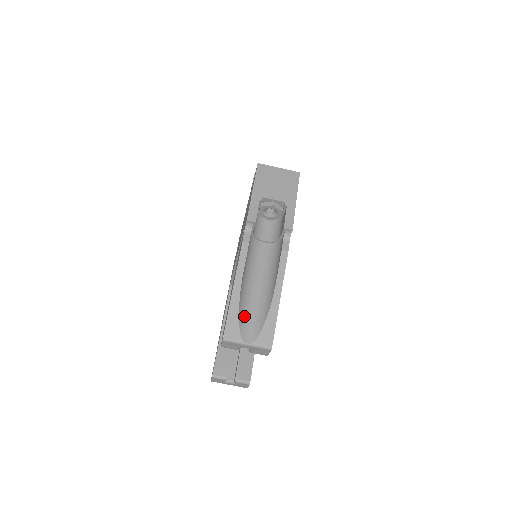
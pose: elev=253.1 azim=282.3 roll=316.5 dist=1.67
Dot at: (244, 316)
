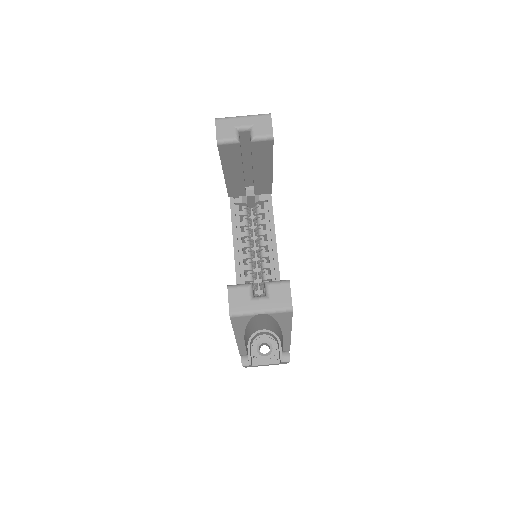
Dot at: occluded
